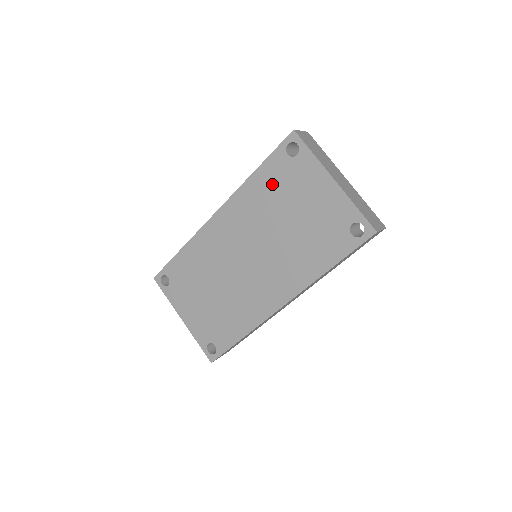
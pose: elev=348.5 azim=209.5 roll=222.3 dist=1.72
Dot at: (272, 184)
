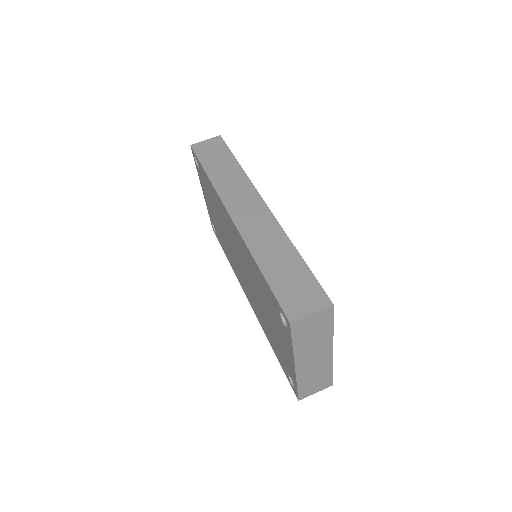
Dot at: (265, 291)
